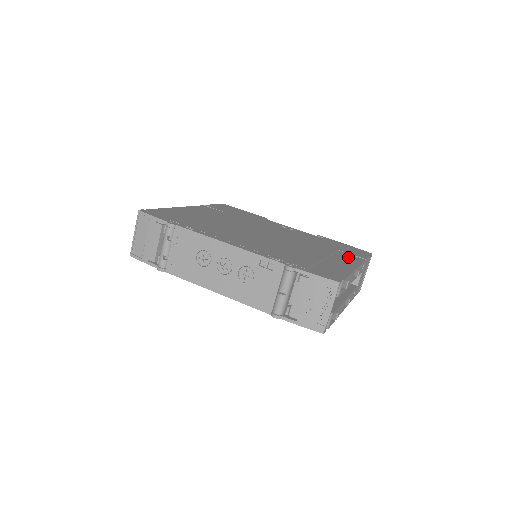
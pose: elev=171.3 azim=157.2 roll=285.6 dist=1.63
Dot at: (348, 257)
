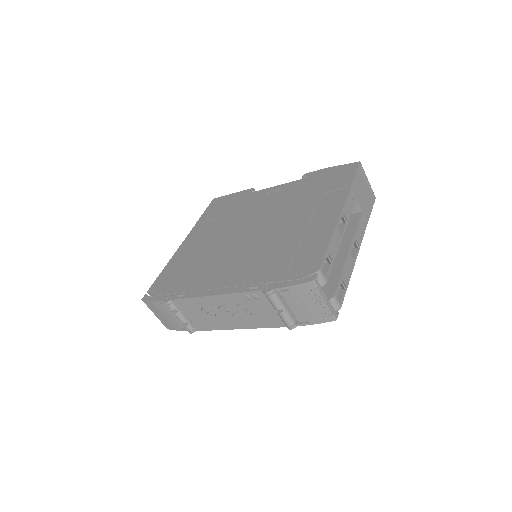
Dot at: (330, 202)
